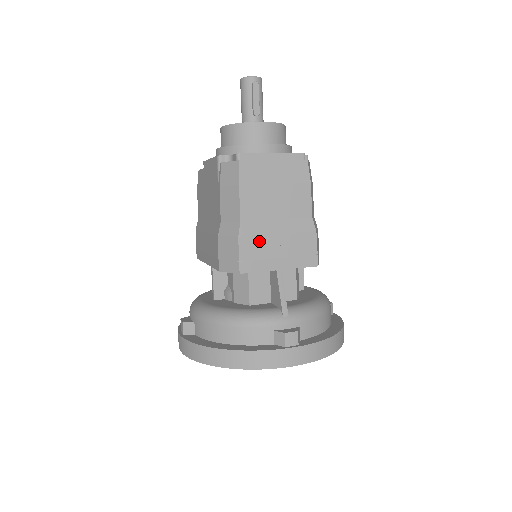
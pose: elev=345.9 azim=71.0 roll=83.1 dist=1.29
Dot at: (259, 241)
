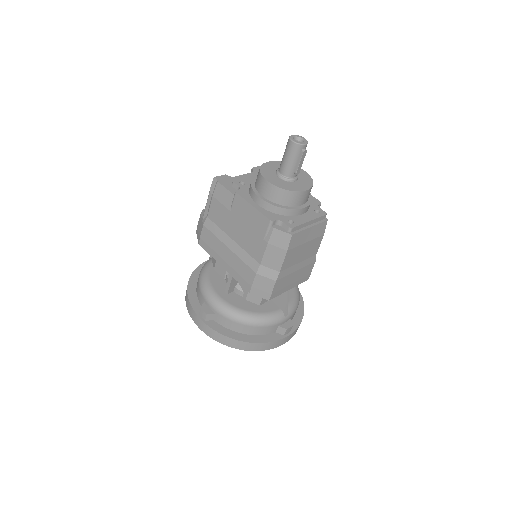
Dot at: (285, 279)
